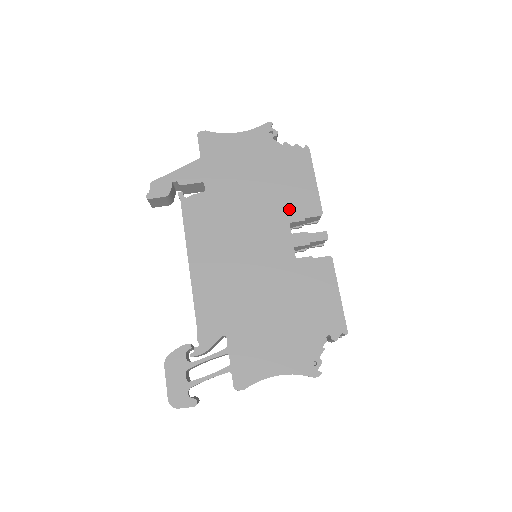
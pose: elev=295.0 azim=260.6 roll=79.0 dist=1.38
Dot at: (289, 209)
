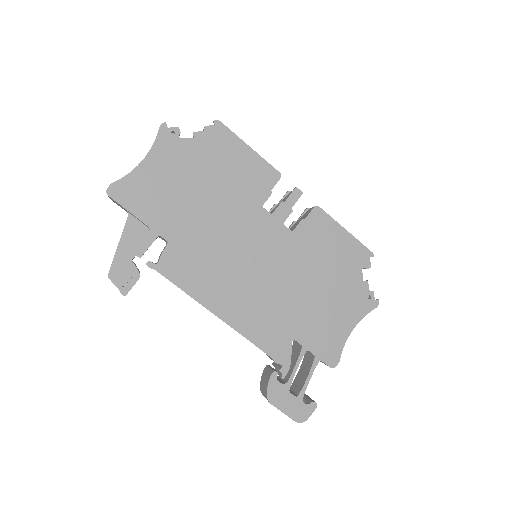
Dot at: (252, 194)
